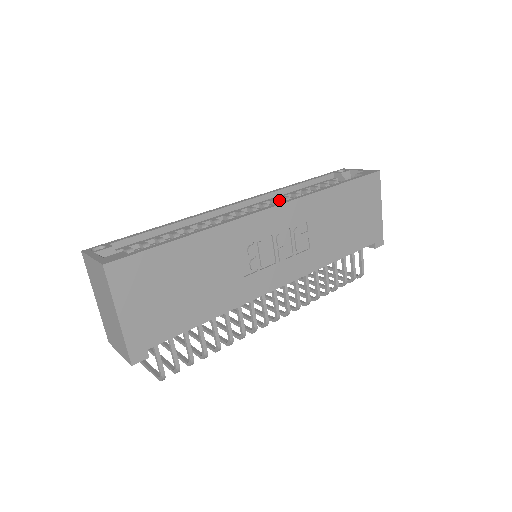
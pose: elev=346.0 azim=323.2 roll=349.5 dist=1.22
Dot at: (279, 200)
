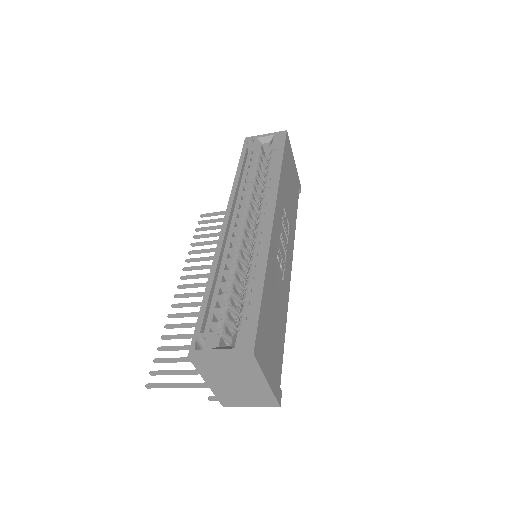
Dot at: (242, 198)
